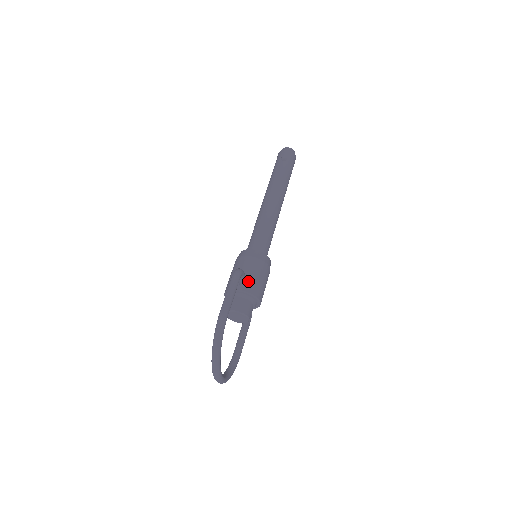
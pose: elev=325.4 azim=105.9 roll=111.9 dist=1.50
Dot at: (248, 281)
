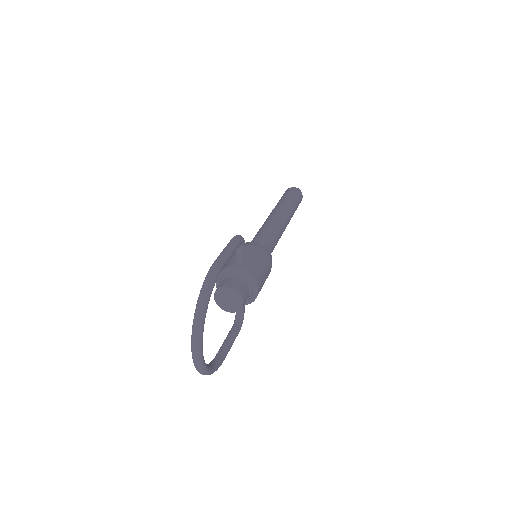
Dot at: (247, 262)
